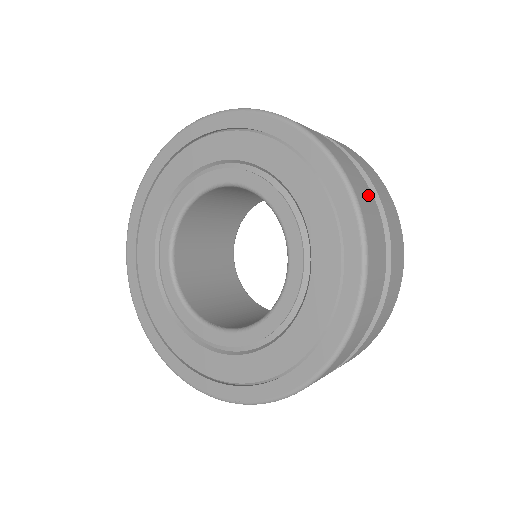
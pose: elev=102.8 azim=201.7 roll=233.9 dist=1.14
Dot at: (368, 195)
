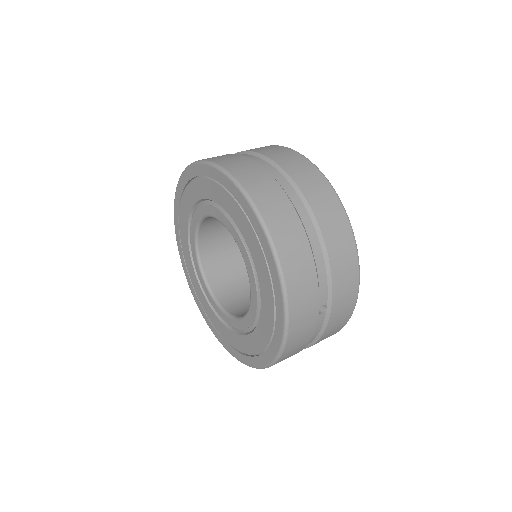
Dot at: (310, 322)
